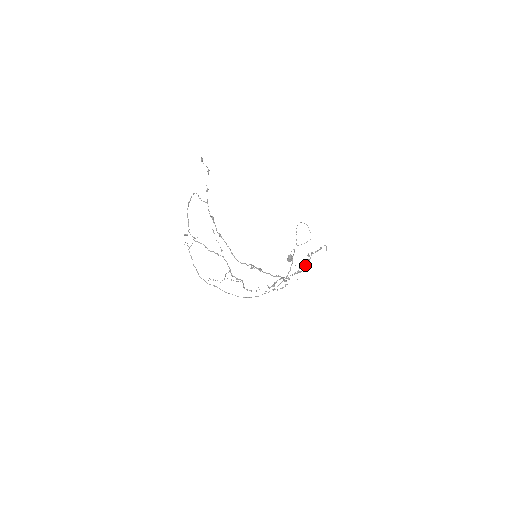
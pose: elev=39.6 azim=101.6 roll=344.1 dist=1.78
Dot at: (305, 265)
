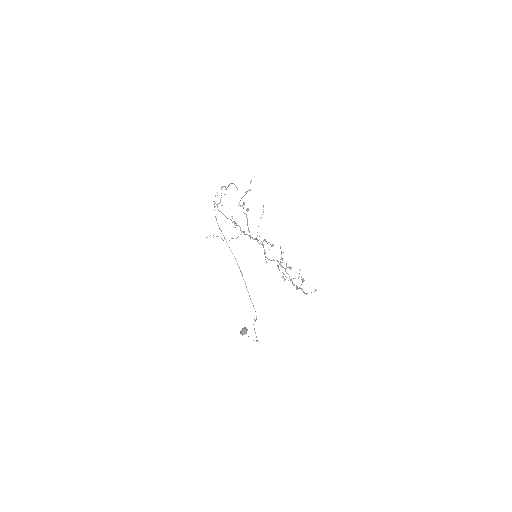
Dot at: (297, 287)
